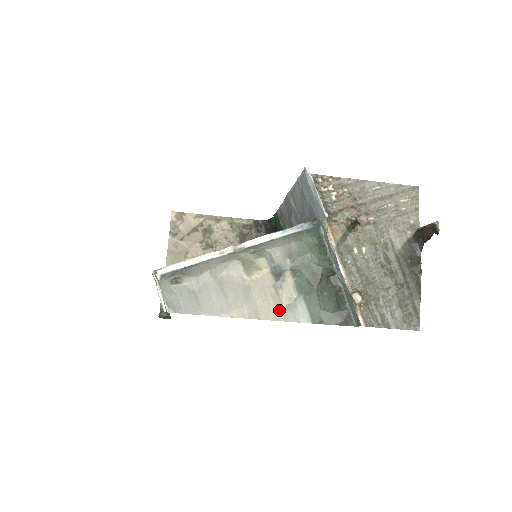
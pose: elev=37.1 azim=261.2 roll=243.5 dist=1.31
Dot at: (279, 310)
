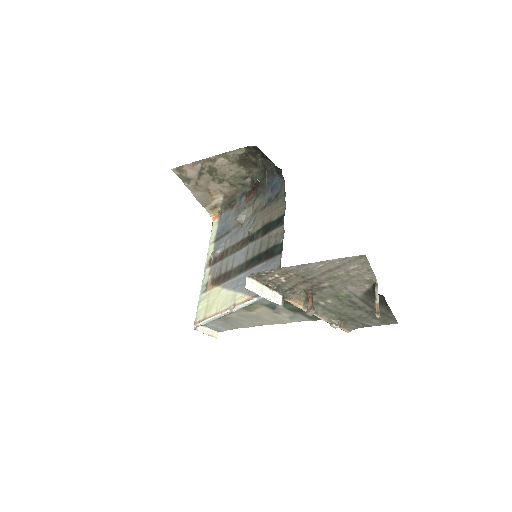
Dot at: (286, 319)
